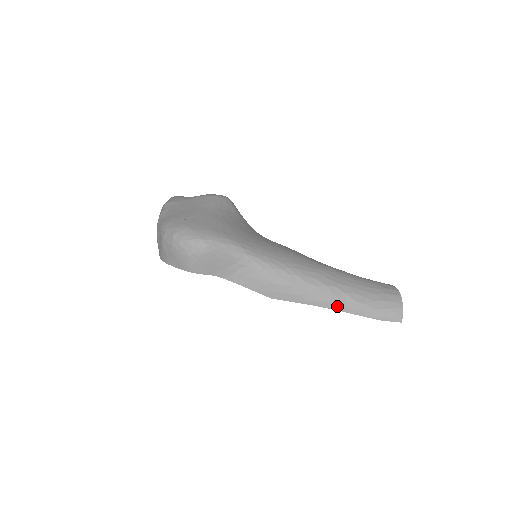
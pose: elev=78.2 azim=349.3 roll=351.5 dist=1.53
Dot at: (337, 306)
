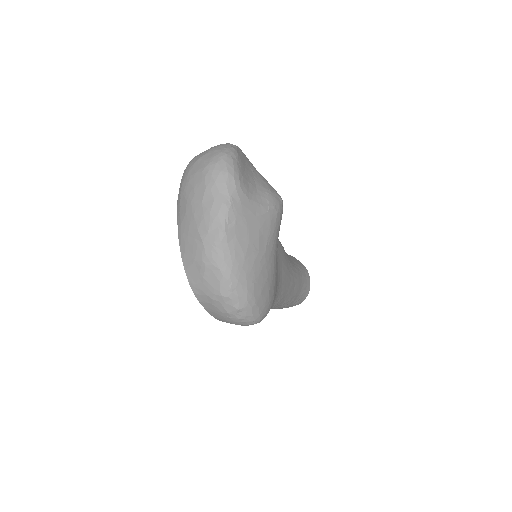
Dot at: occluded
